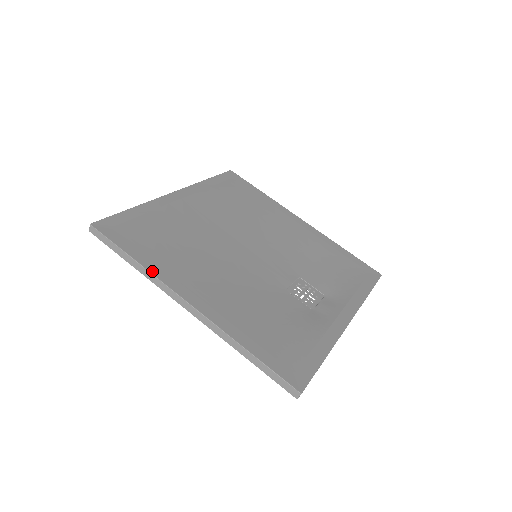
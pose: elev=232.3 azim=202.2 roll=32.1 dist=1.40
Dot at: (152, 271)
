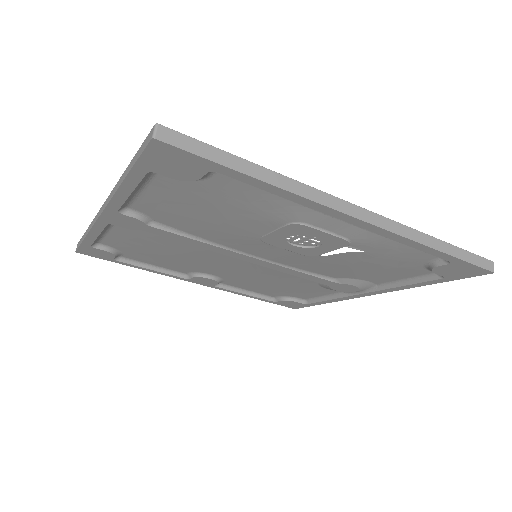
Dot at: occluded
